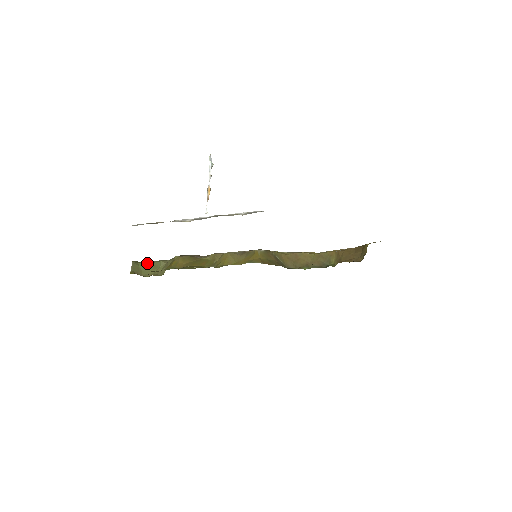
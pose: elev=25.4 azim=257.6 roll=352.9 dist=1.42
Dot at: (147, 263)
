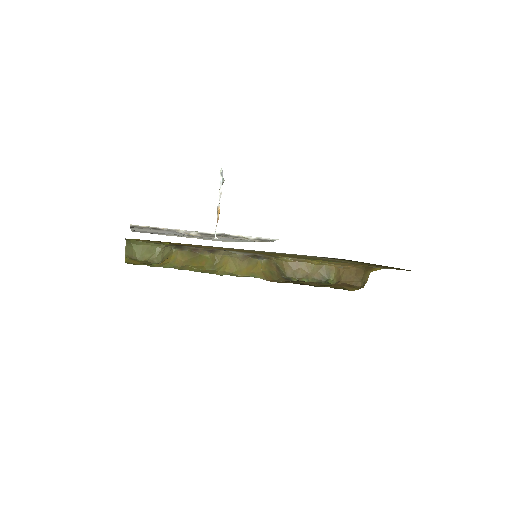
Dot at: (141, 244)
